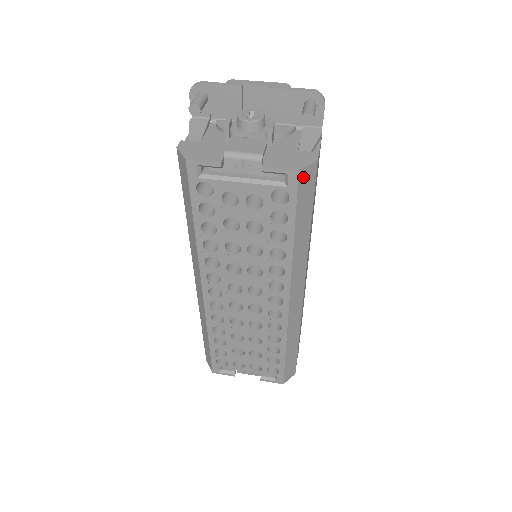
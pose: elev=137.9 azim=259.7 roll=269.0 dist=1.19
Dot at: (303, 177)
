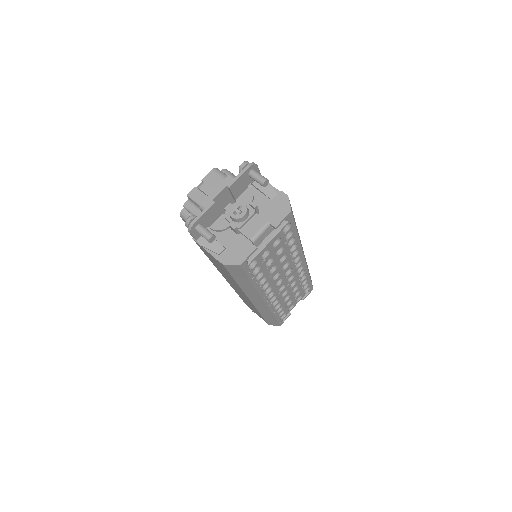
Dot at: occluded
